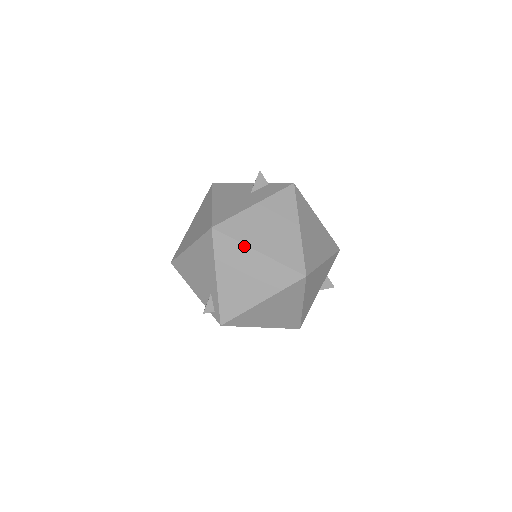
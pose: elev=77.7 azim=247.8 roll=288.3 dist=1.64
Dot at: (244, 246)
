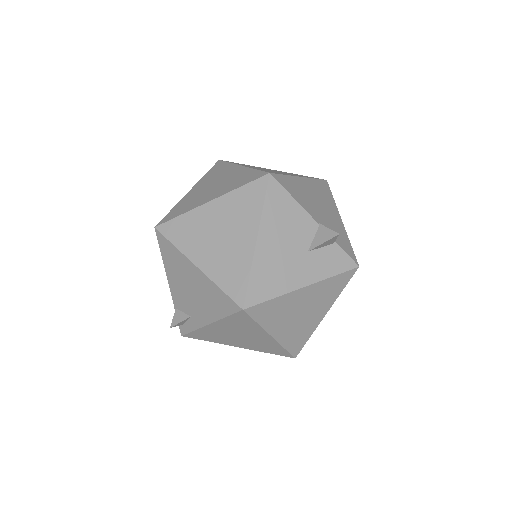
Dot at: (262, 329)
